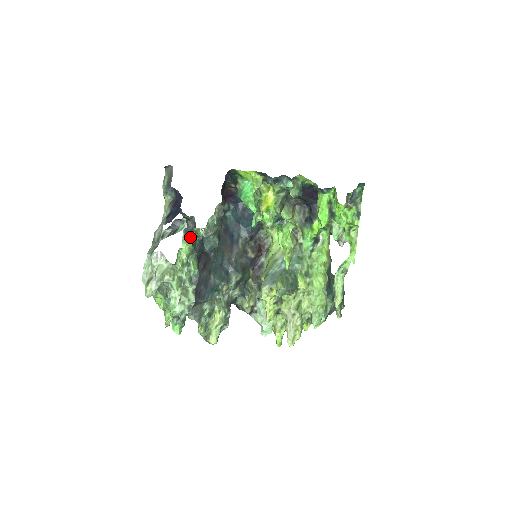
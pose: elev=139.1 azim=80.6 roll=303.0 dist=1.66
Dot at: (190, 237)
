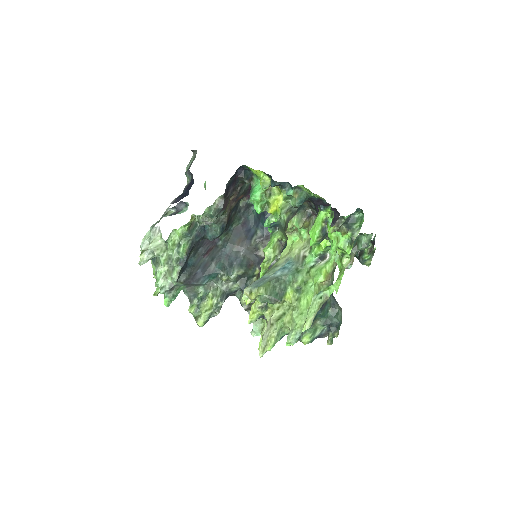
Dot at: occluded
